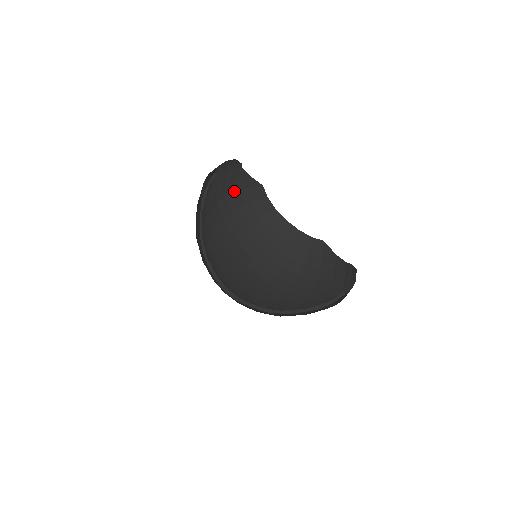
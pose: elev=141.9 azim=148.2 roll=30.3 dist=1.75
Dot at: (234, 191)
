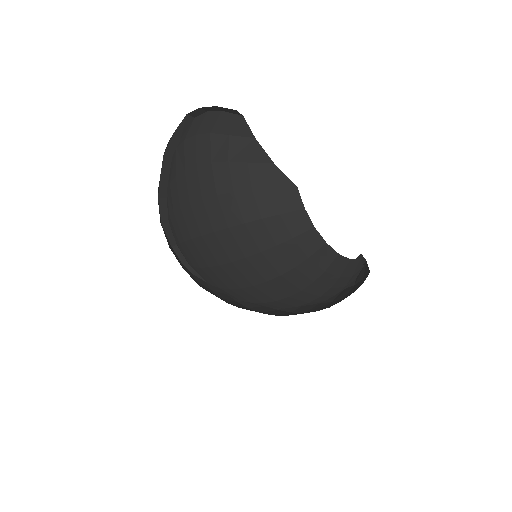
Dot at: (250, 188)
